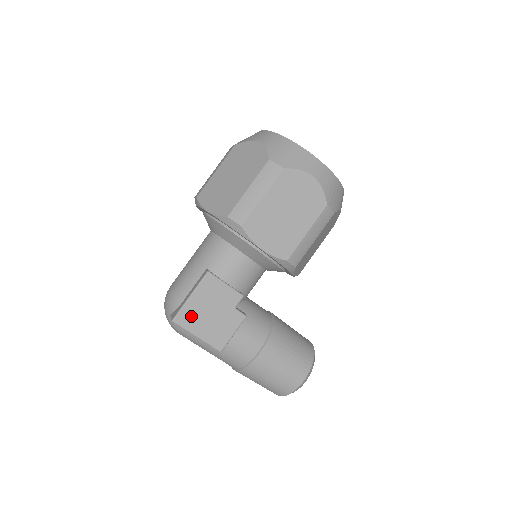
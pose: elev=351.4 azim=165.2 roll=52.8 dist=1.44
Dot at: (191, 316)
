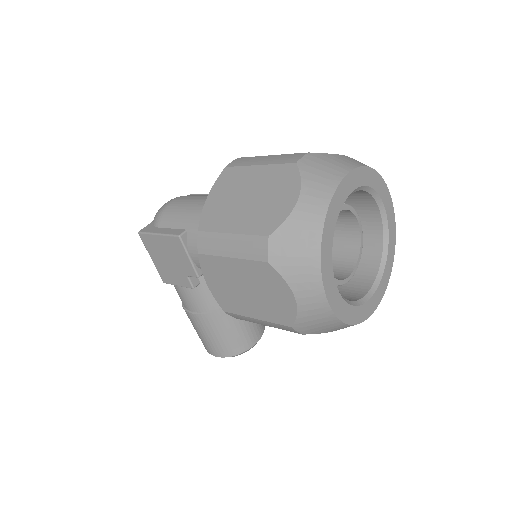
Dot at: (152, 245)
